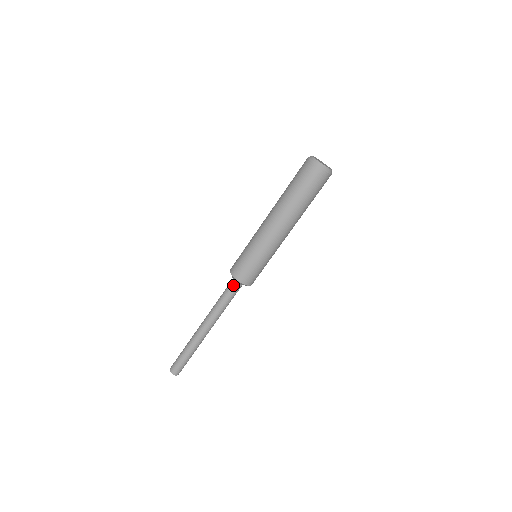
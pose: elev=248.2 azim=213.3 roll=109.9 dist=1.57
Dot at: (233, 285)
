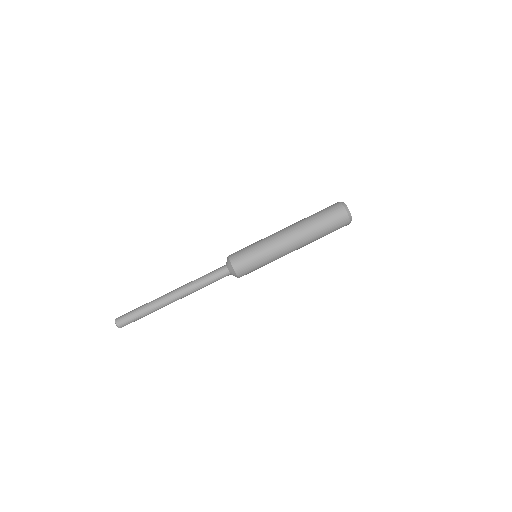
Dot at: (223, 266)
